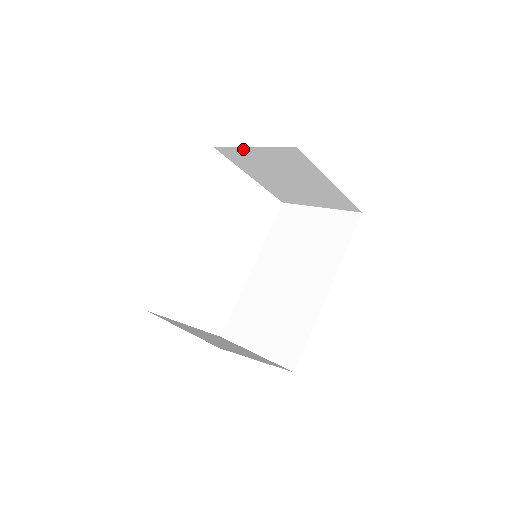
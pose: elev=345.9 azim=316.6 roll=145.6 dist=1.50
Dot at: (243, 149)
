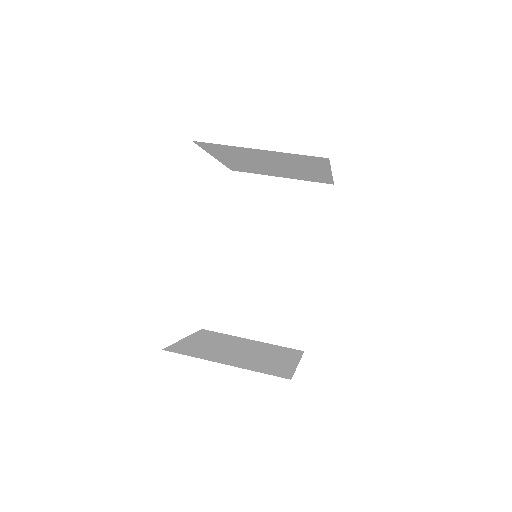
Dot at: (242, 148)
